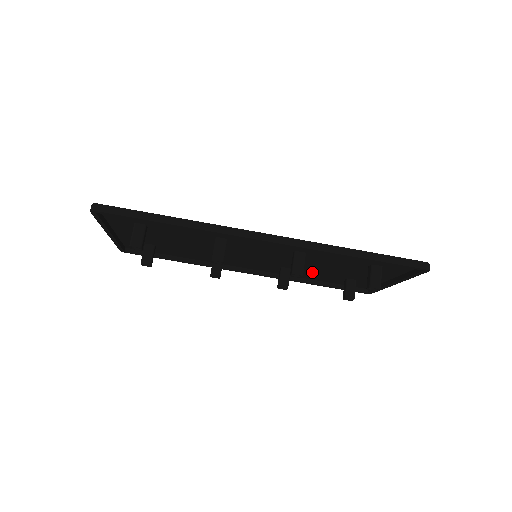
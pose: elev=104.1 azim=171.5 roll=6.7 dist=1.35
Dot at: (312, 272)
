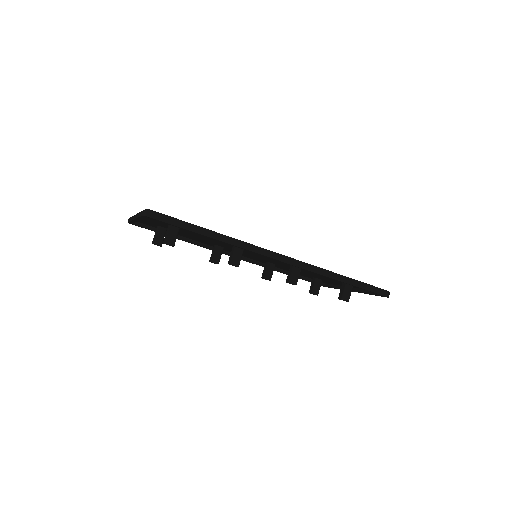
Dot at: occluded
